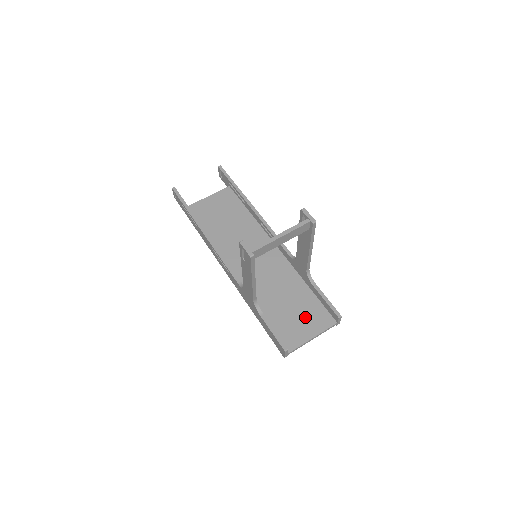
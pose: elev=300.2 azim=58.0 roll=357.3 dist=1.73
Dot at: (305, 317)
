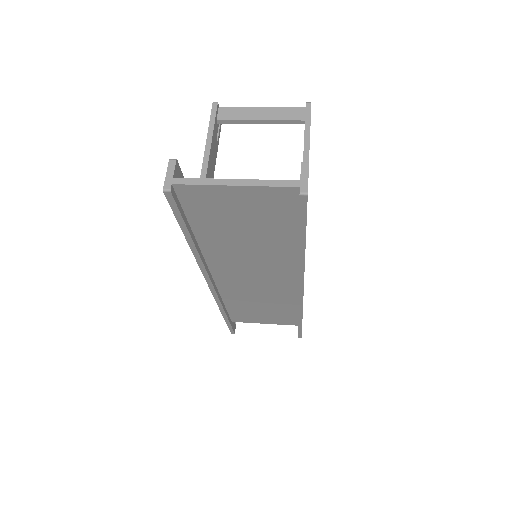
Dot at: occluded
